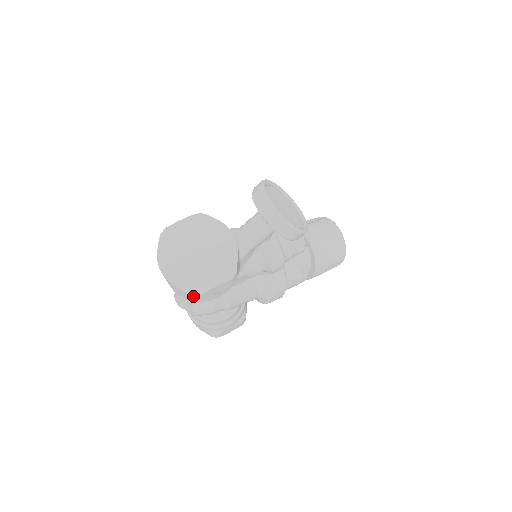
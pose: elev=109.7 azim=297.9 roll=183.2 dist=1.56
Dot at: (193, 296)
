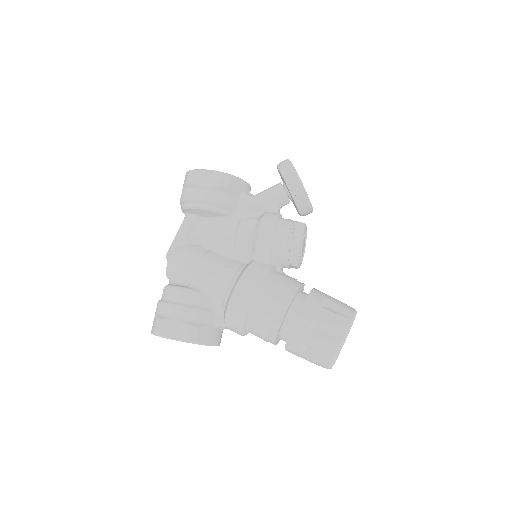
Dot at: (190, 172)
